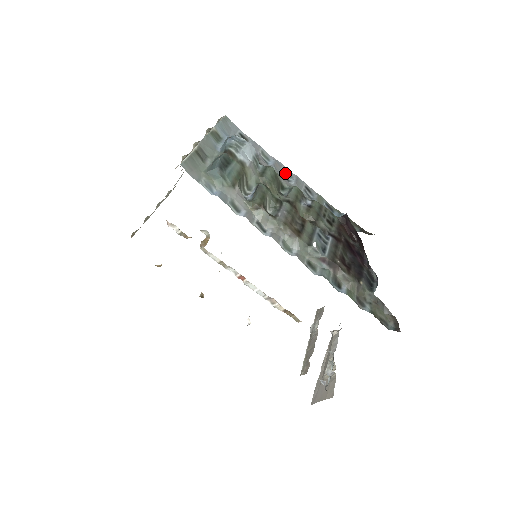
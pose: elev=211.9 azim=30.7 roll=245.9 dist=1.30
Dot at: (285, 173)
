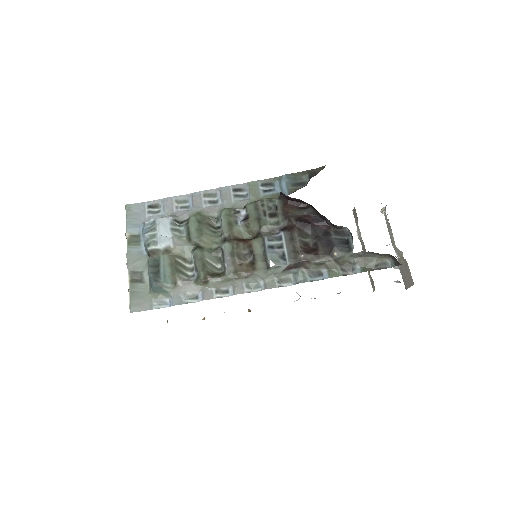
Dot at: (208, 198)
